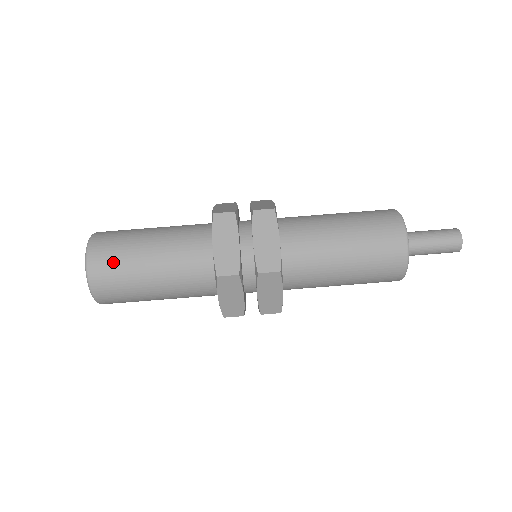
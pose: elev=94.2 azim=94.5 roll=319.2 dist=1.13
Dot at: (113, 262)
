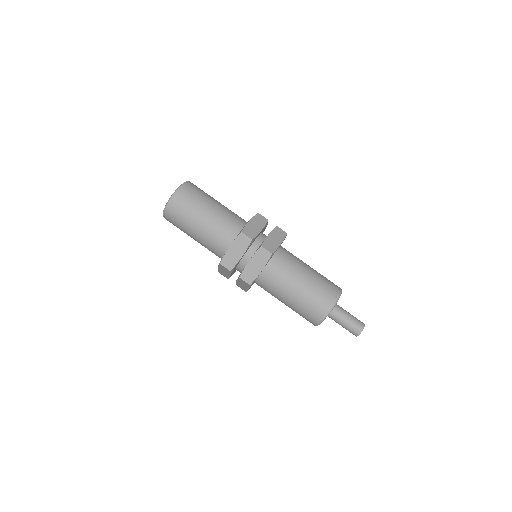
Dot at: (194, 194)
